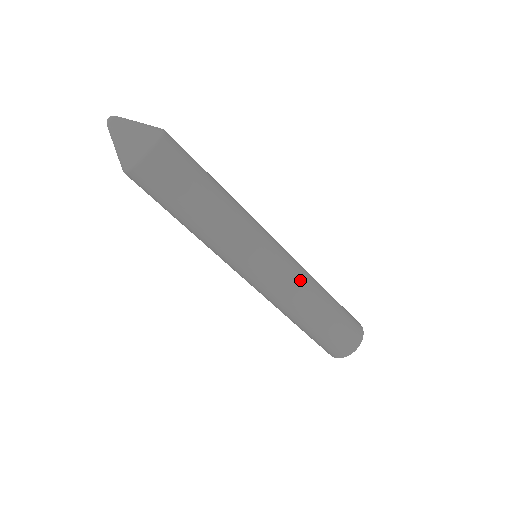
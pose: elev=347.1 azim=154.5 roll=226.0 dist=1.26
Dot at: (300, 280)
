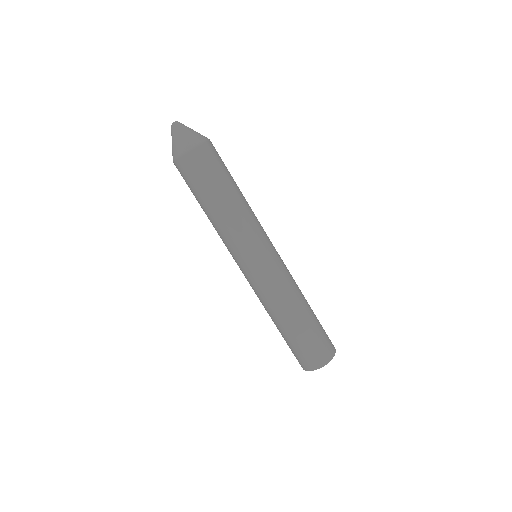
Dot at: (291, 277)
